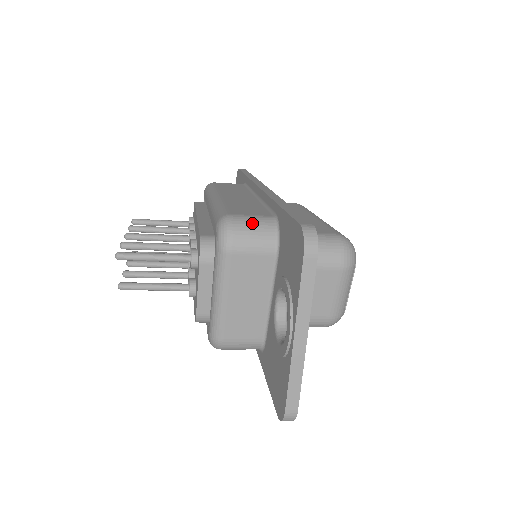
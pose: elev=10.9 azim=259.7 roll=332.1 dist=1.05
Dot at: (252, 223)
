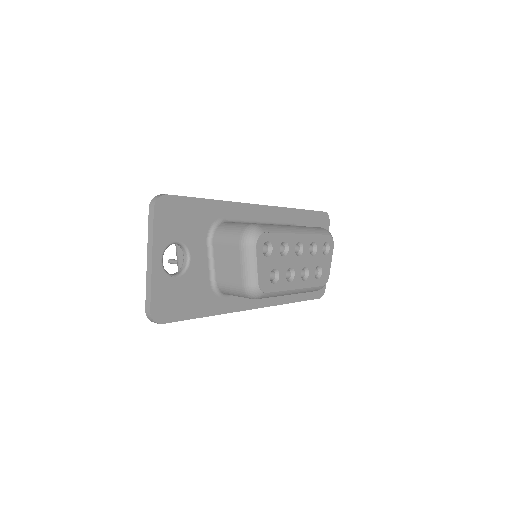
Dot at: occluded
